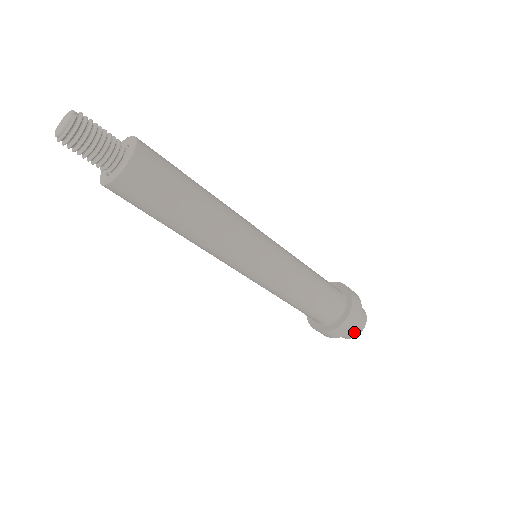
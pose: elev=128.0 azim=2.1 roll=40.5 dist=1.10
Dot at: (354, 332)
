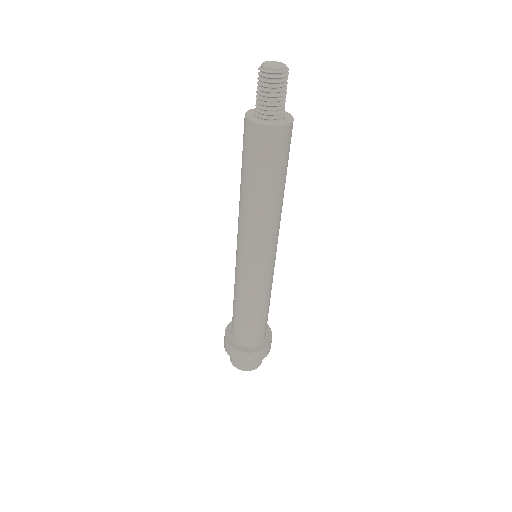
Dot at: (252, 366)
